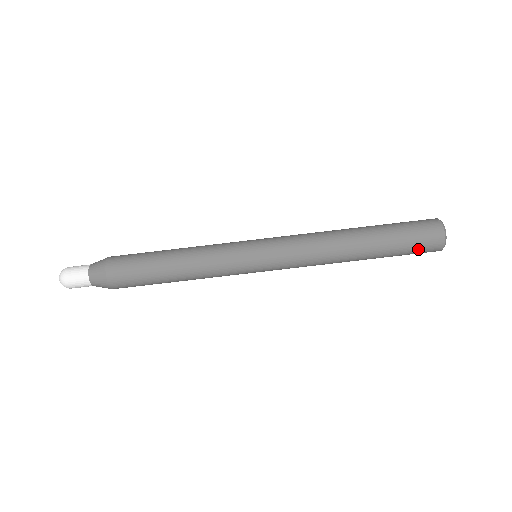
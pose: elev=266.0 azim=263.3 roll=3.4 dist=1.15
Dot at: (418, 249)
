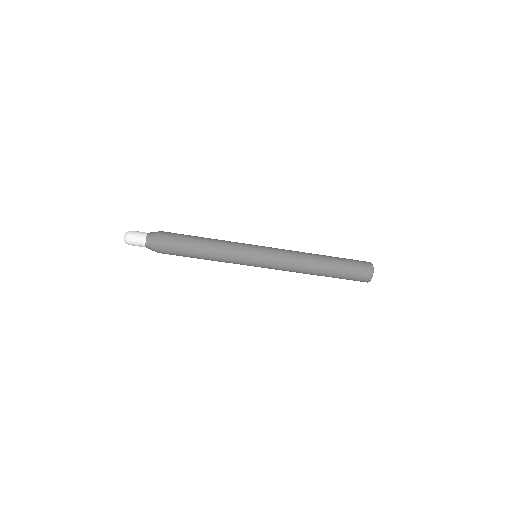
Dot at: occluded
